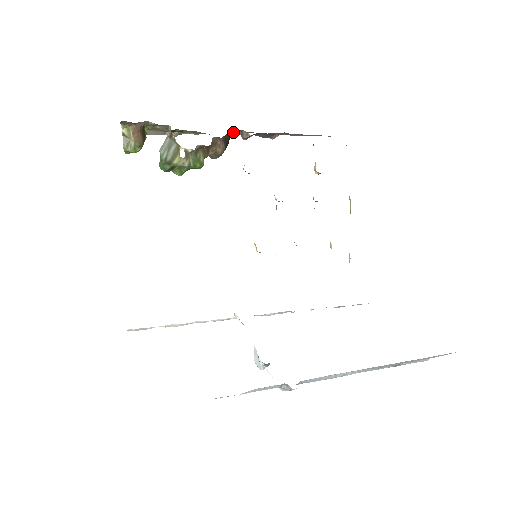
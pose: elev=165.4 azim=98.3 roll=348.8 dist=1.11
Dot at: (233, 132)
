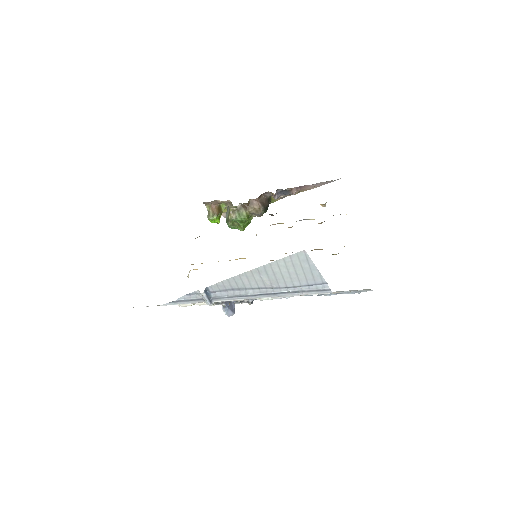
Dot at: (272, 198)
